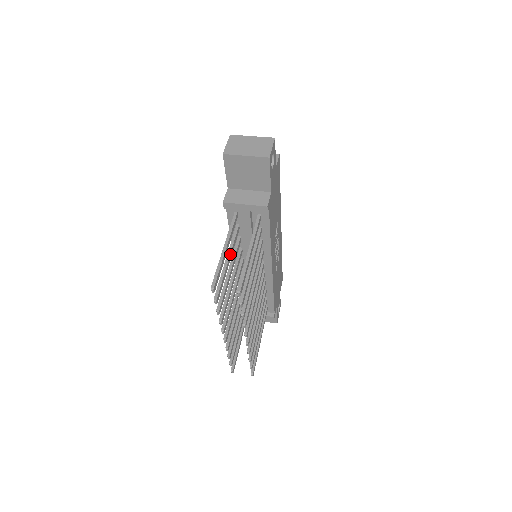
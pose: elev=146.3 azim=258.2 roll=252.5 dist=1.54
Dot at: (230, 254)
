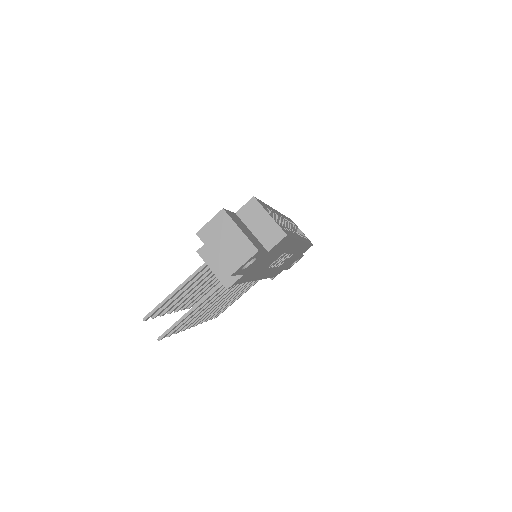
Dot at: (192, 283)
